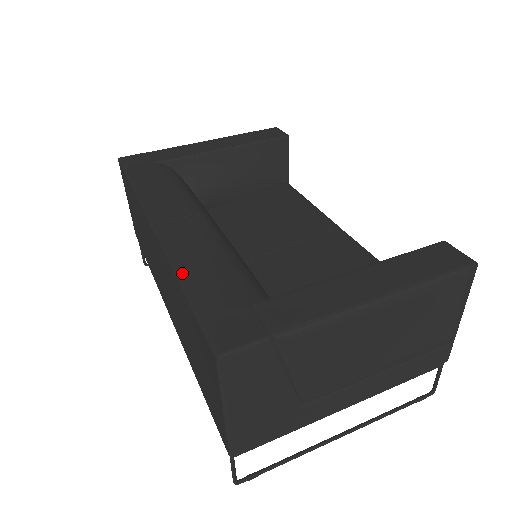
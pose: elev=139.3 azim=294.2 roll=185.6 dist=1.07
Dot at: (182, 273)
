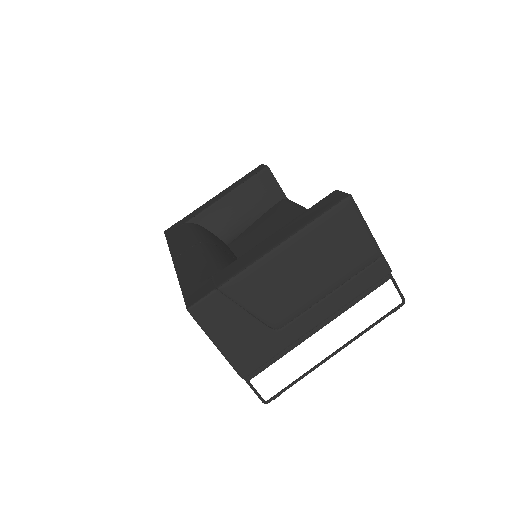
Dot at: (181, 278)
